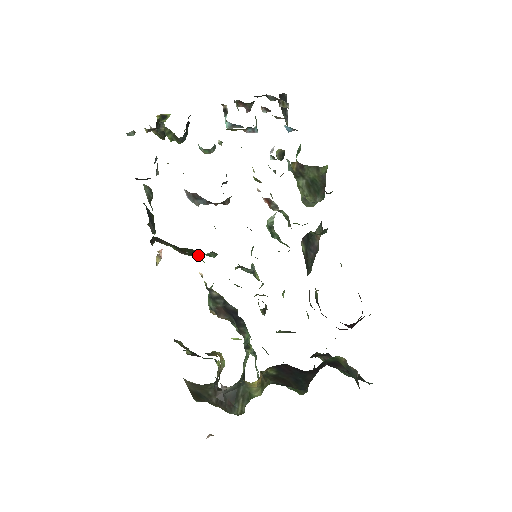
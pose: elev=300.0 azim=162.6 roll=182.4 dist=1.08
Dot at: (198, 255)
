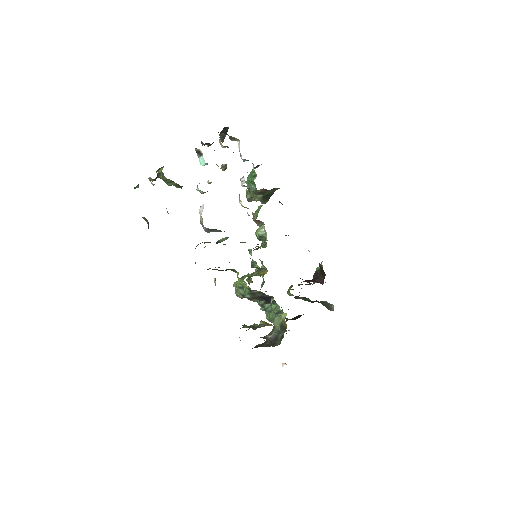
Dot at: (236, 271)
